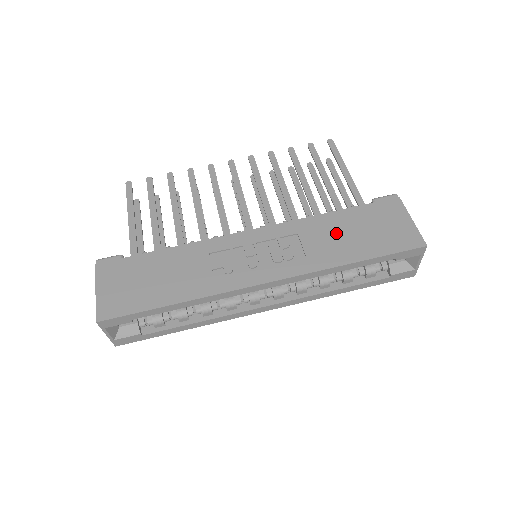
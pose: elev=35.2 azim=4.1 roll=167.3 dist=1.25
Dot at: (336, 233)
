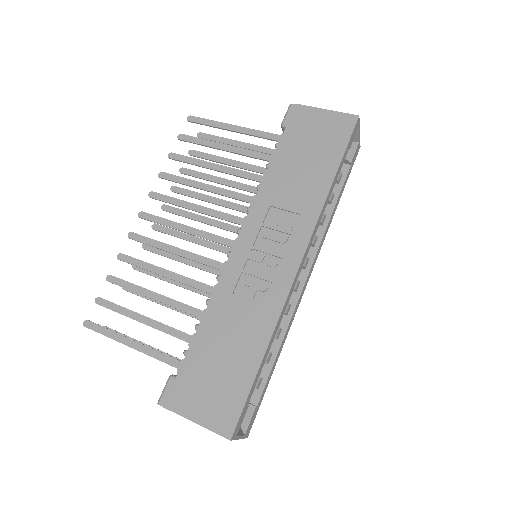
Dot at: (294, 175)
